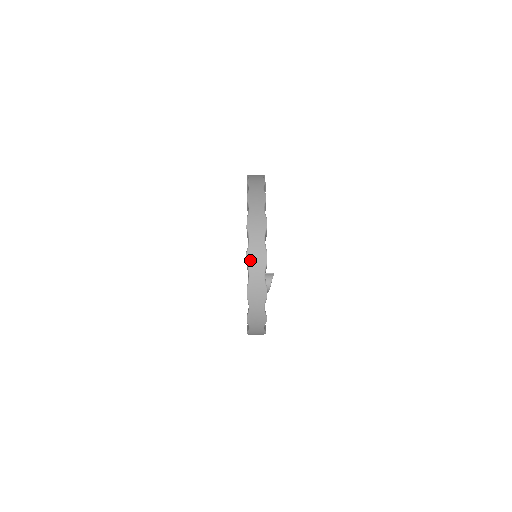
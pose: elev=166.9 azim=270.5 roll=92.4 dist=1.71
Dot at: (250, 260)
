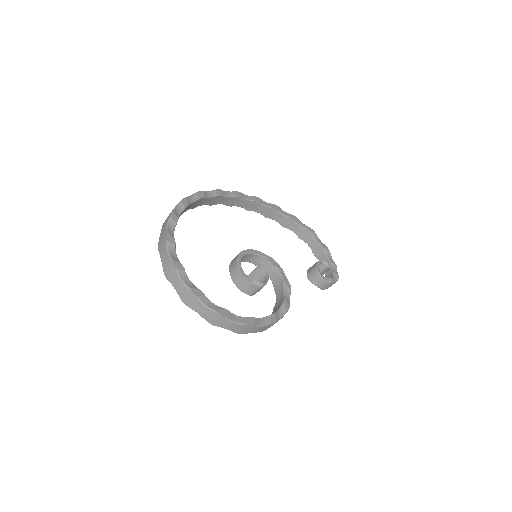
Dot at: (167, 275)
